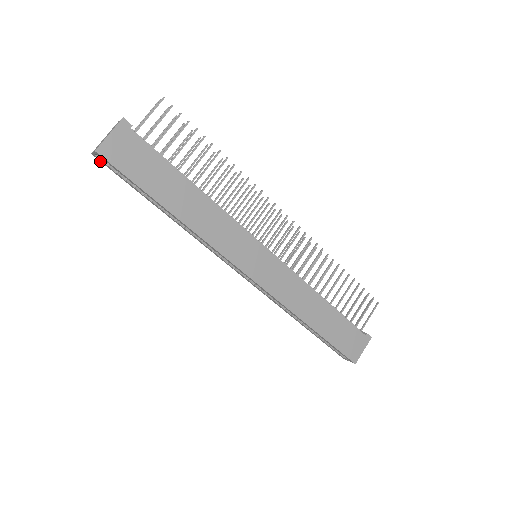
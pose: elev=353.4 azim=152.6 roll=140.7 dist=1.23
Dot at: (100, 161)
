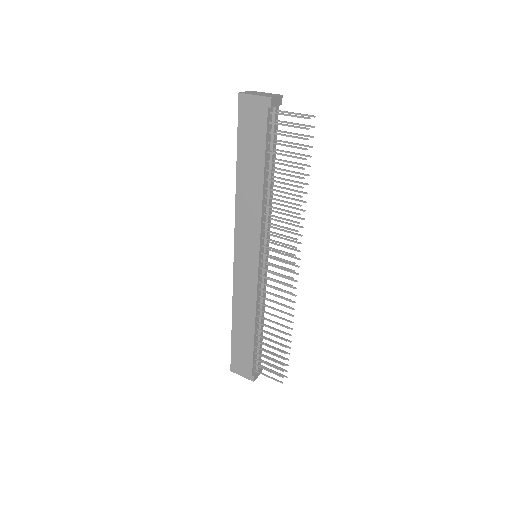
Dot at: occluded
